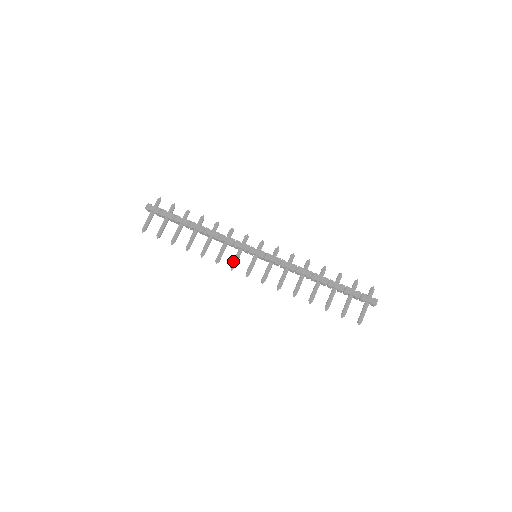
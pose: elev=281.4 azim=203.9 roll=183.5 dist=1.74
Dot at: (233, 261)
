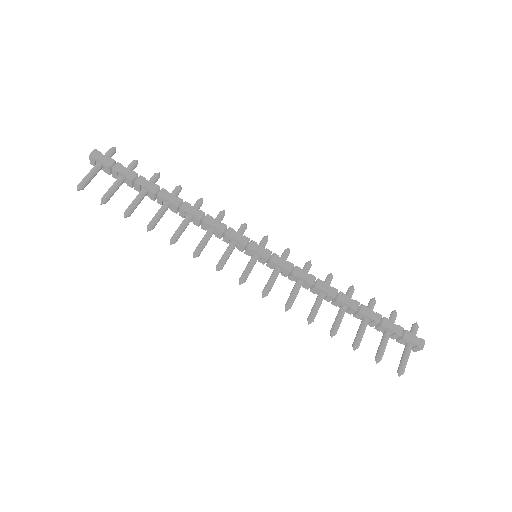
Dot at: (222, 257)
